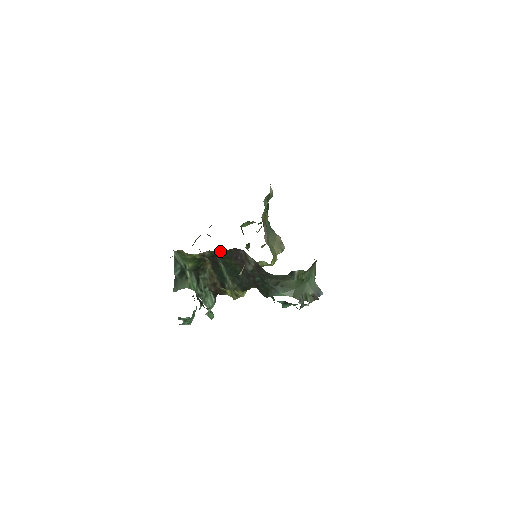
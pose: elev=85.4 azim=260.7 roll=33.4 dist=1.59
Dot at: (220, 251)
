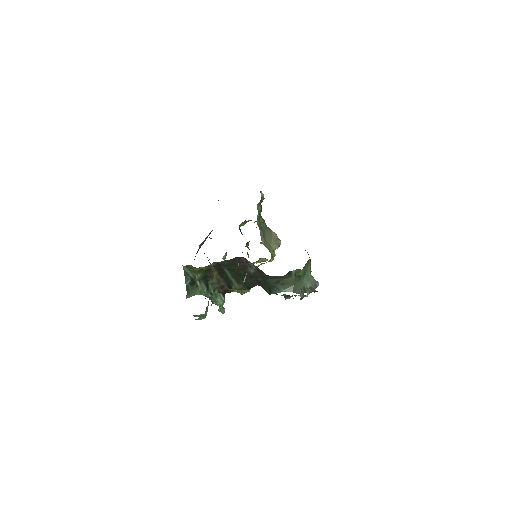
Dot at: (224, 261)
